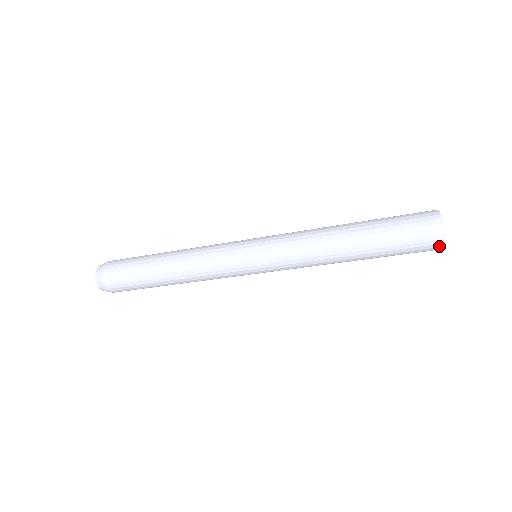
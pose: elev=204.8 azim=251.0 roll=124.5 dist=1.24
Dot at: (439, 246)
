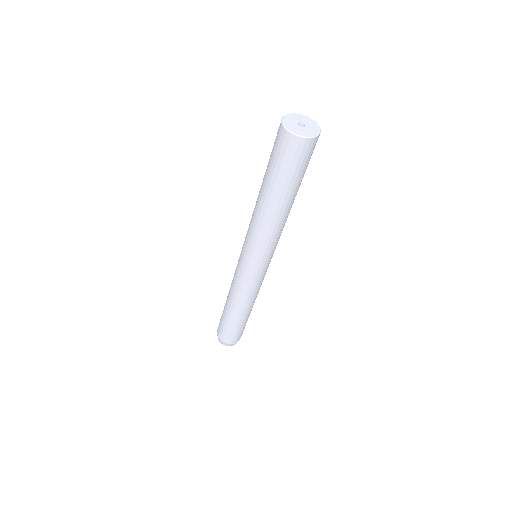
Dot at: (313, 141)
